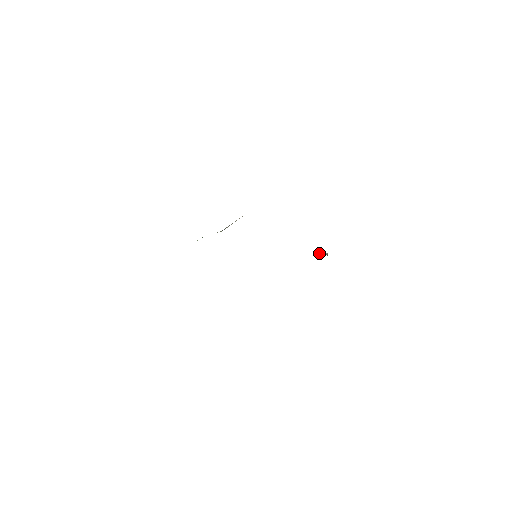
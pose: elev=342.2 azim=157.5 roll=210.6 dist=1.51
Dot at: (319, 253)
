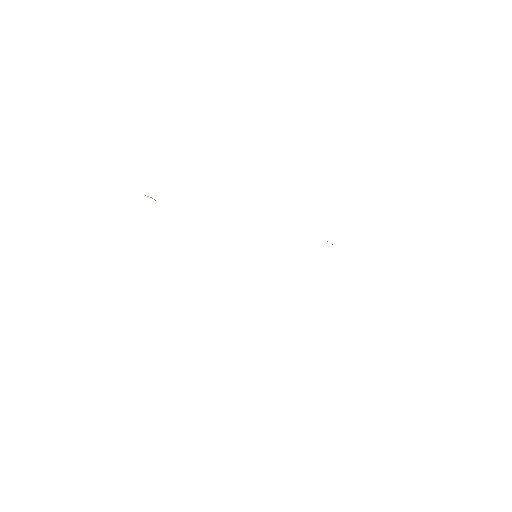
Dot at: occluded
